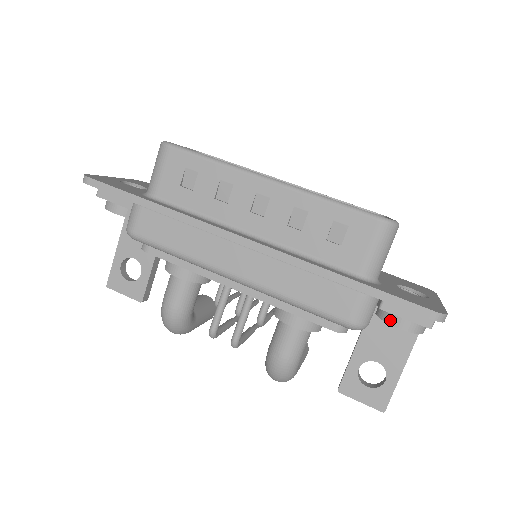
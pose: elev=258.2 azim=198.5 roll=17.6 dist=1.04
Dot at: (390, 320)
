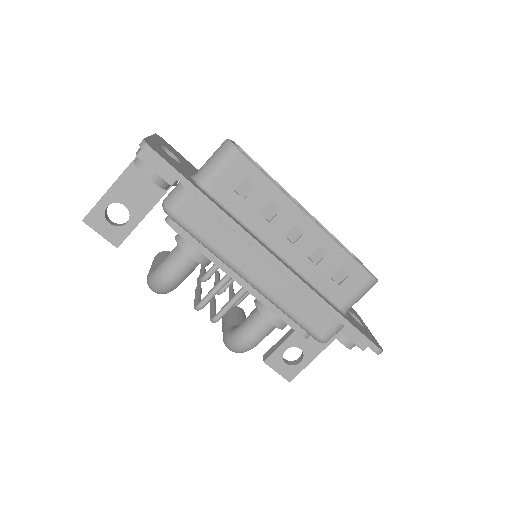
Dot at: (340, 337)
